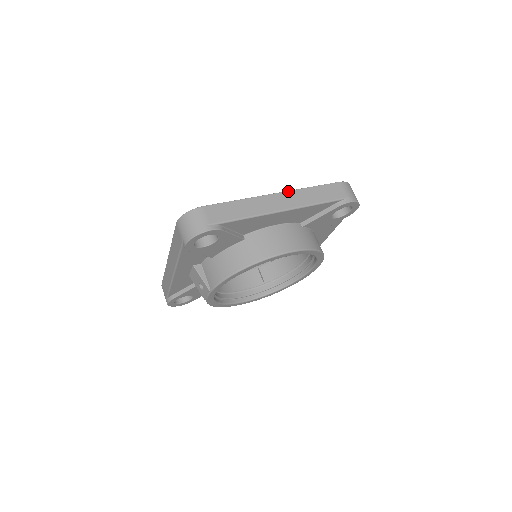
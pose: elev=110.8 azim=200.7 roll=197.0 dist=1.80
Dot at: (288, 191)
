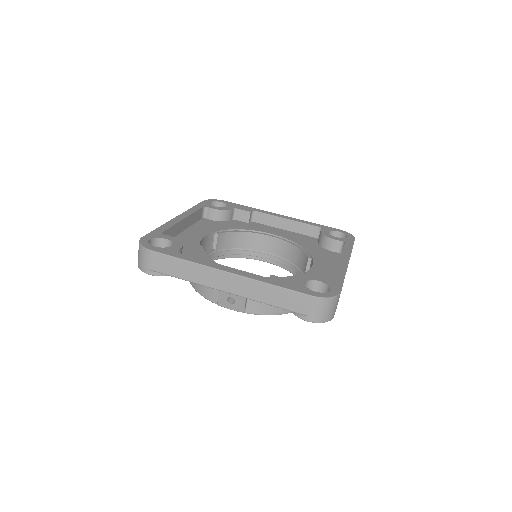
Dot at: occluded
